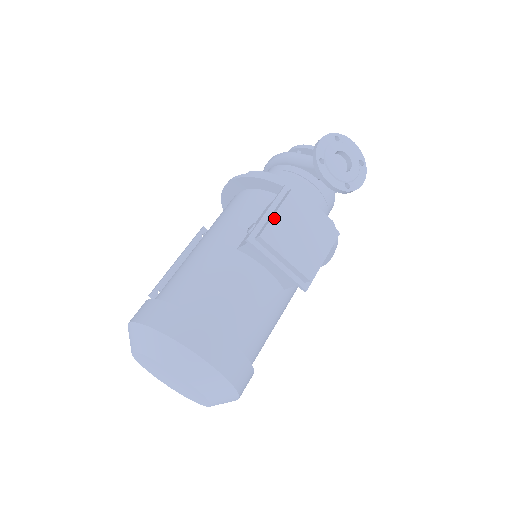
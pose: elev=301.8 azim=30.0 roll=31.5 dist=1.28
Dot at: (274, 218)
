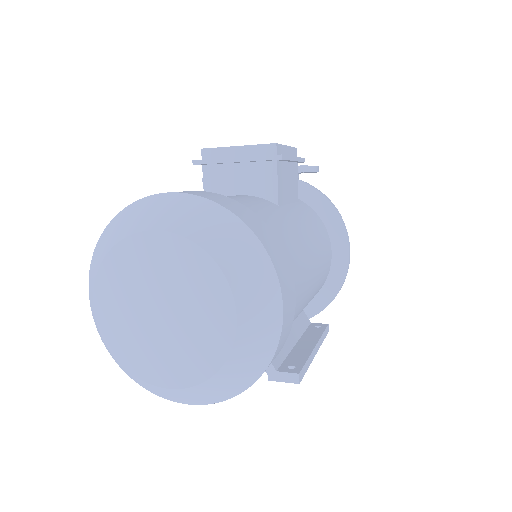
Dot at: occluded
